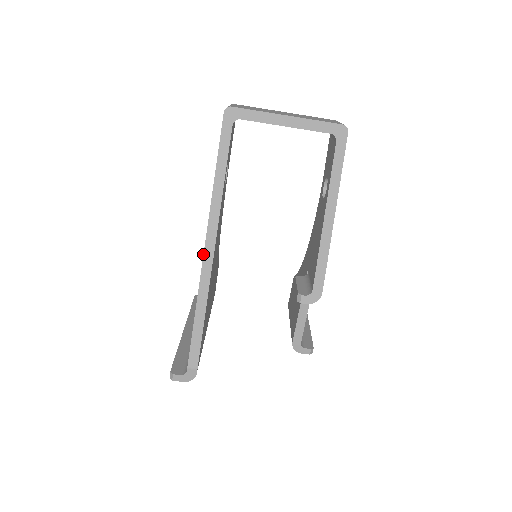
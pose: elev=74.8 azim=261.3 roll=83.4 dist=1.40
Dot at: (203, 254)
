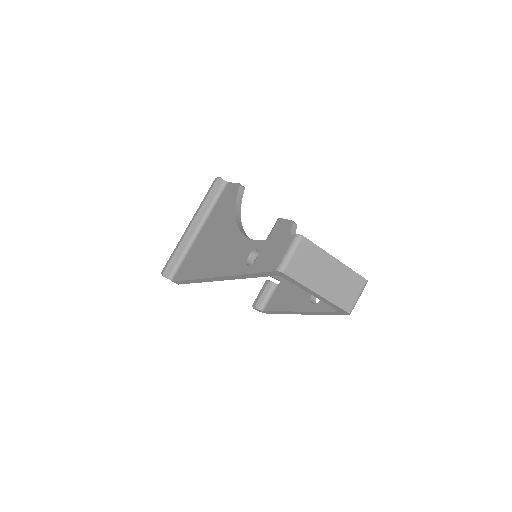
Dot at: (210, 278)
